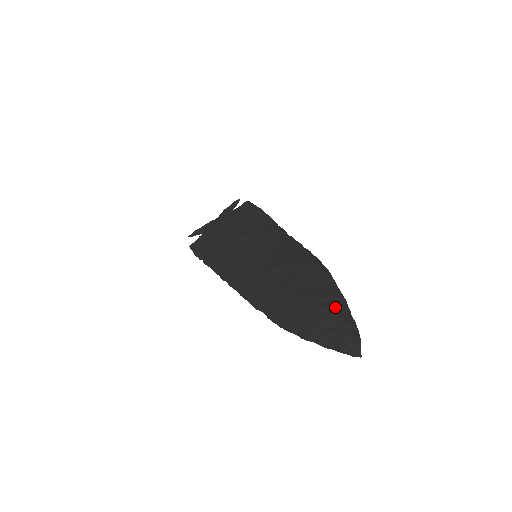
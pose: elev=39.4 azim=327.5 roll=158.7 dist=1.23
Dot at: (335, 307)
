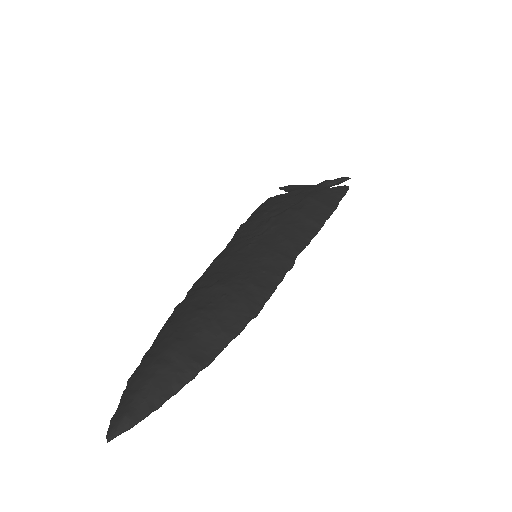
Dot at: (167, 374)
